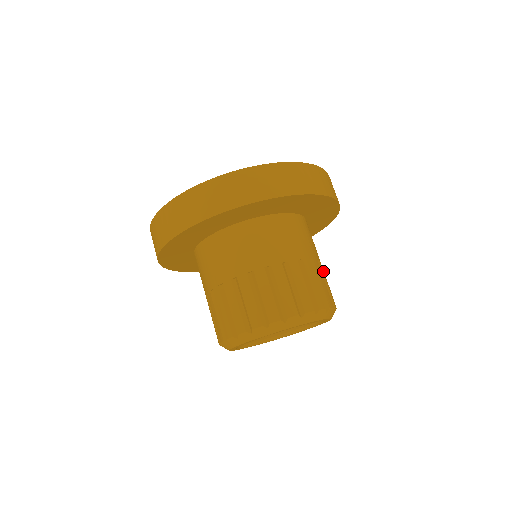
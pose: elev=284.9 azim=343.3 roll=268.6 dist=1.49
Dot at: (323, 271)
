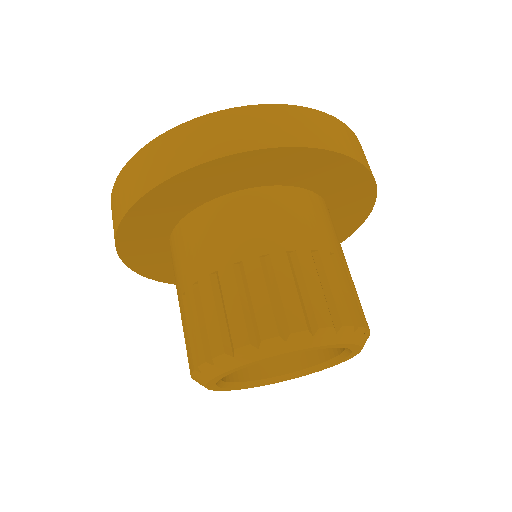
Dot at: (306, 267)
